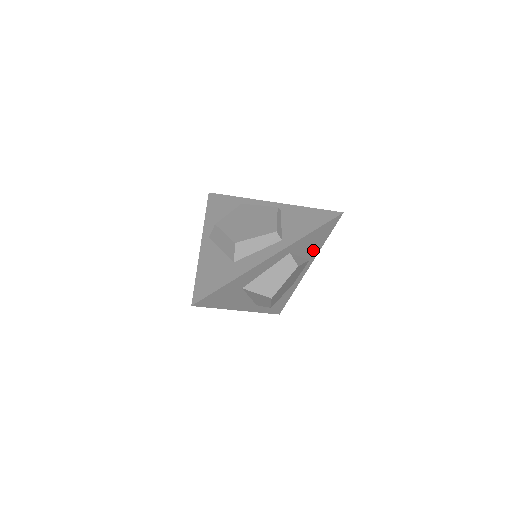
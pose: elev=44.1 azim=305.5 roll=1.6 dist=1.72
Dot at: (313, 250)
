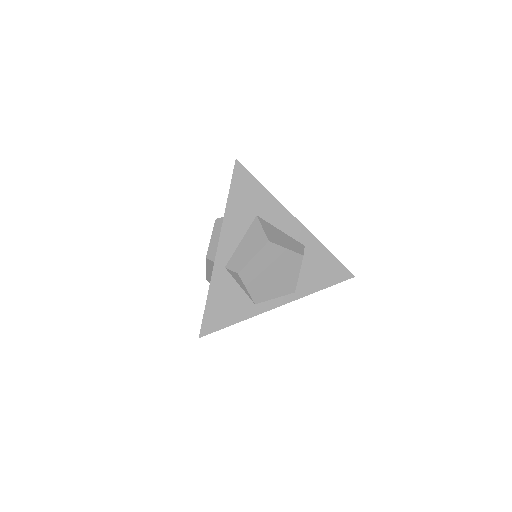
Dot at: (308, 283)
